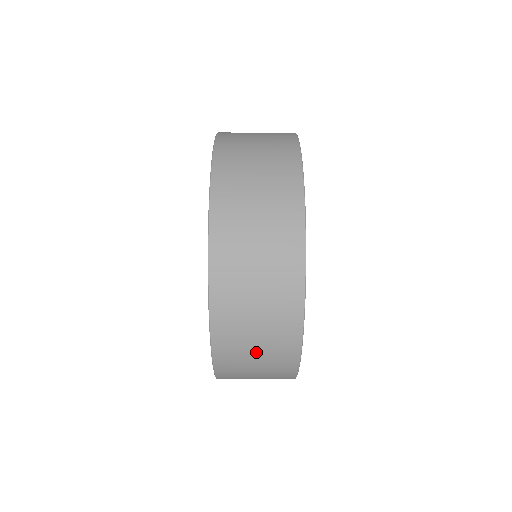
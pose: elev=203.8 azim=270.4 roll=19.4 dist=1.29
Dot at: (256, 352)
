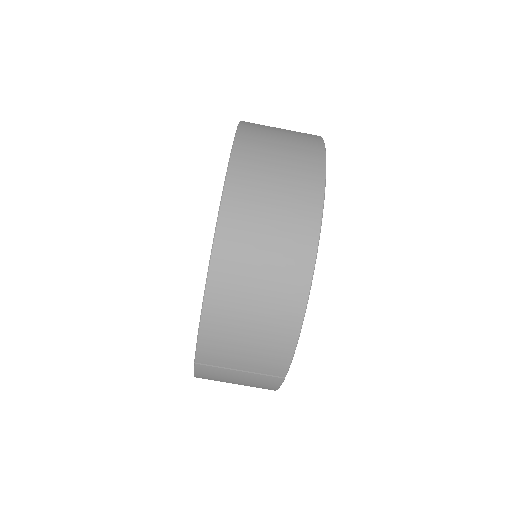
Dot at: (280, 146)
